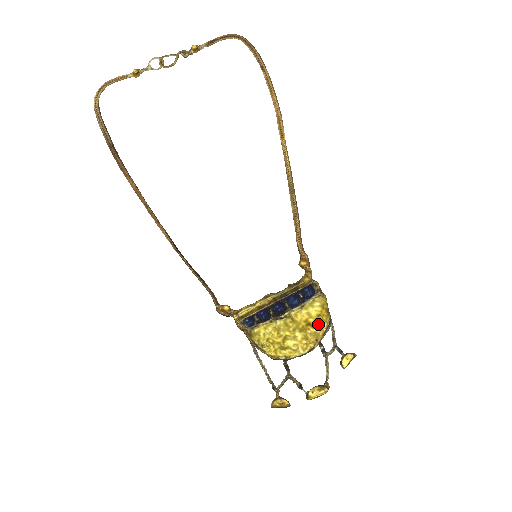
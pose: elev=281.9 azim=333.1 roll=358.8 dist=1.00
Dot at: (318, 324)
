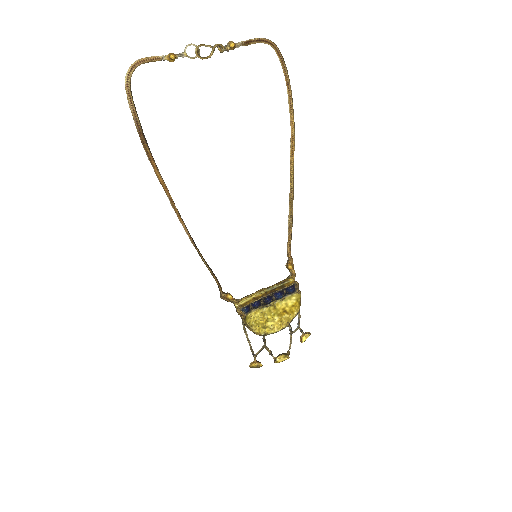
Dot at: (291, 312)
